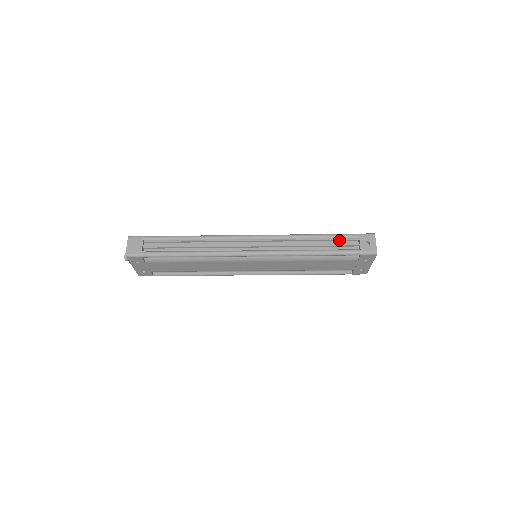
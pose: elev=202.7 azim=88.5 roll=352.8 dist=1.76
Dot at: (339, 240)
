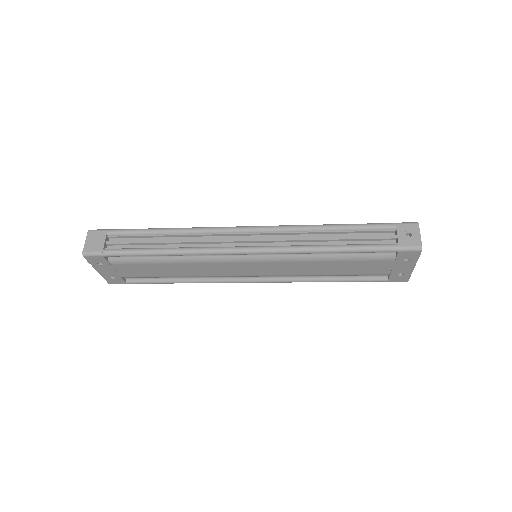
Dot at: (368, 232)
